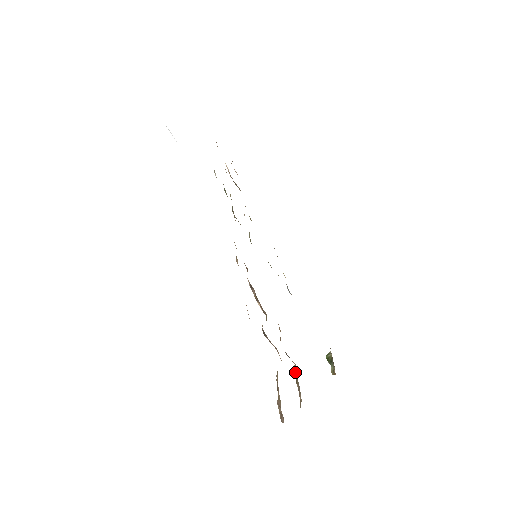
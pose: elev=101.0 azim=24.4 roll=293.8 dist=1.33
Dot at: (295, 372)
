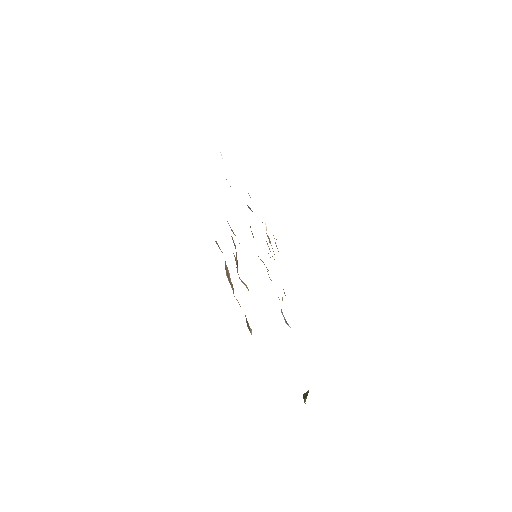
Dot at: occluded
